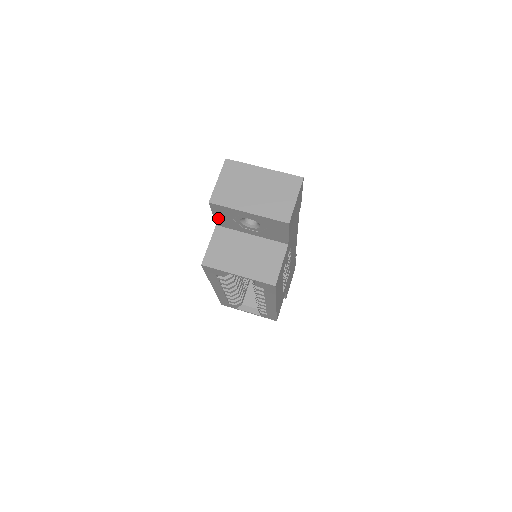
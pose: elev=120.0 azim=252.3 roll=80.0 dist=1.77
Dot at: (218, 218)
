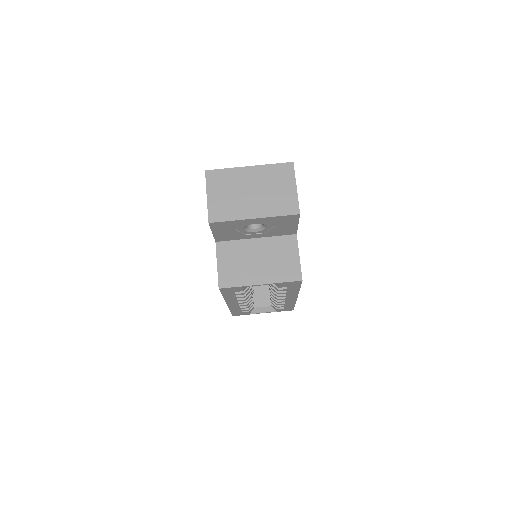
Dot at: (218, 235)
